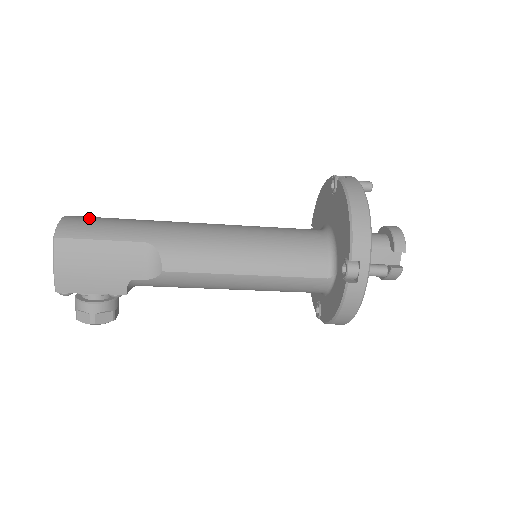
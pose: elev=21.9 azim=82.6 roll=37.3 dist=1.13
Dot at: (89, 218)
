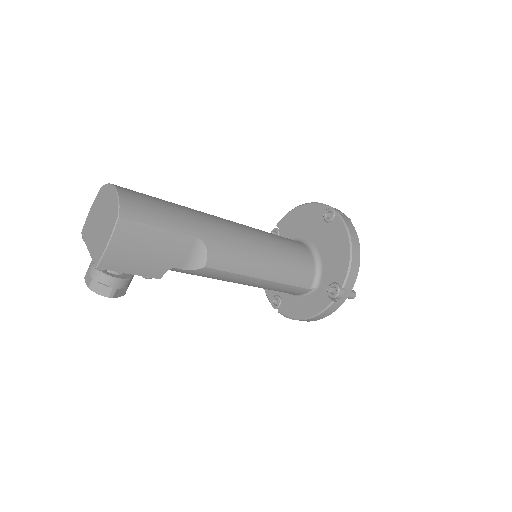
Dot at: (141, 196)
